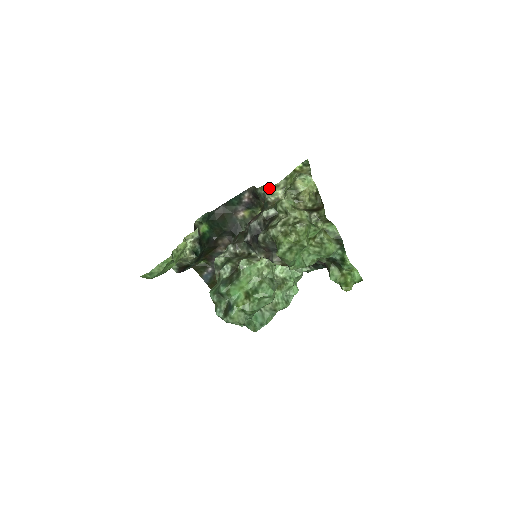
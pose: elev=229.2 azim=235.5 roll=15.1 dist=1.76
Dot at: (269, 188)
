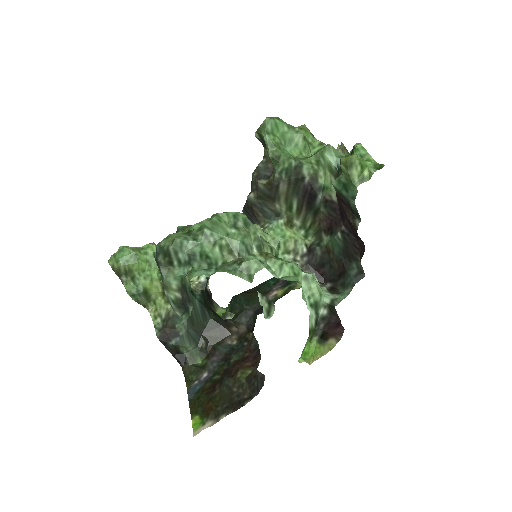
Dot at: occluded
